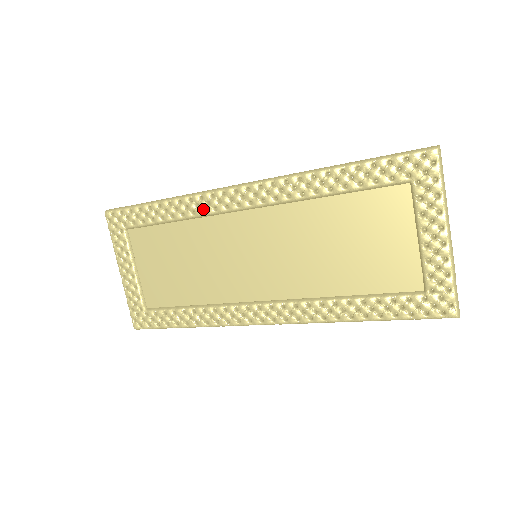
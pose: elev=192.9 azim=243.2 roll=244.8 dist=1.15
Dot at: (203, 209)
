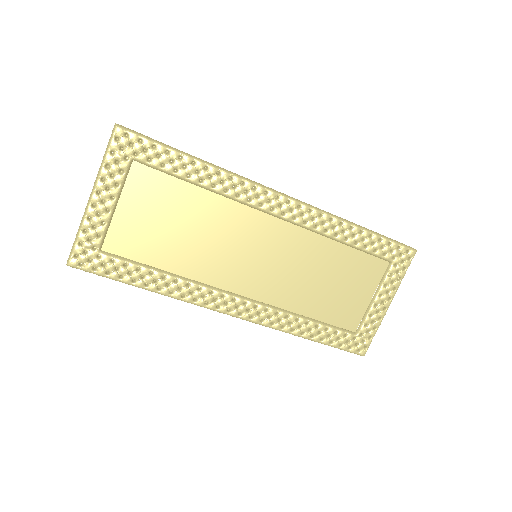
Dot at: (237, 193)
